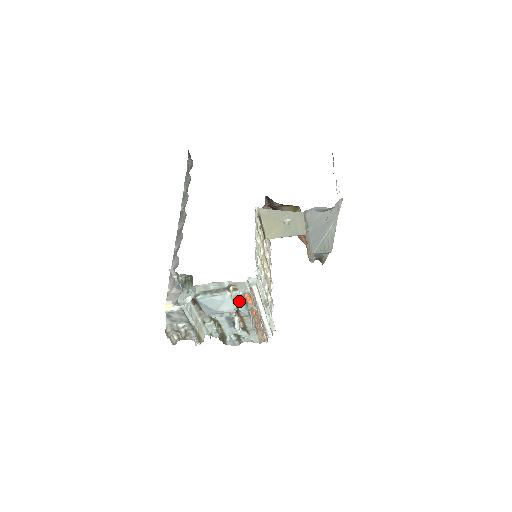
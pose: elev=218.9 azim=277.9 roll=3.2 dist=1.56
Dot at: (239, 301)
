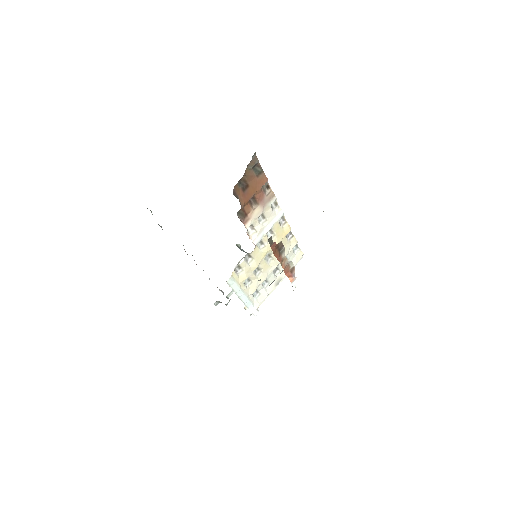
Dot at: occluded
